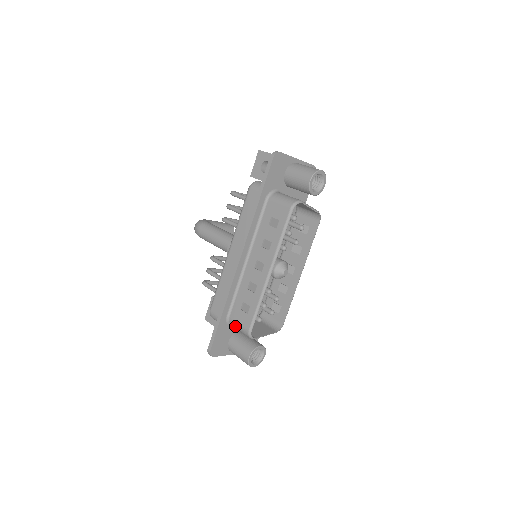
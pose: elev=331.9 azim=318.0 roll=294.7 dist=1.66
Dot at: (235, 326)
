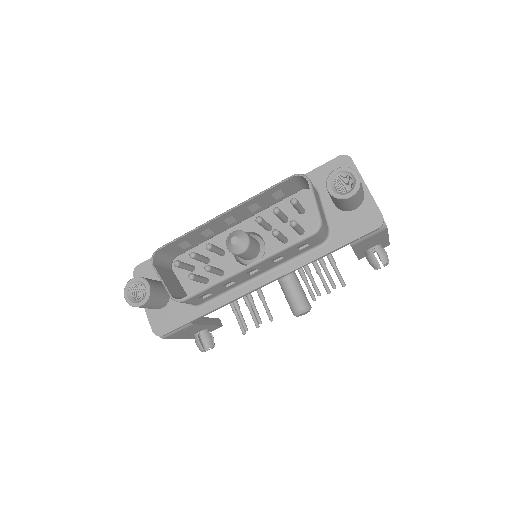
Dot at: (166, 258)
